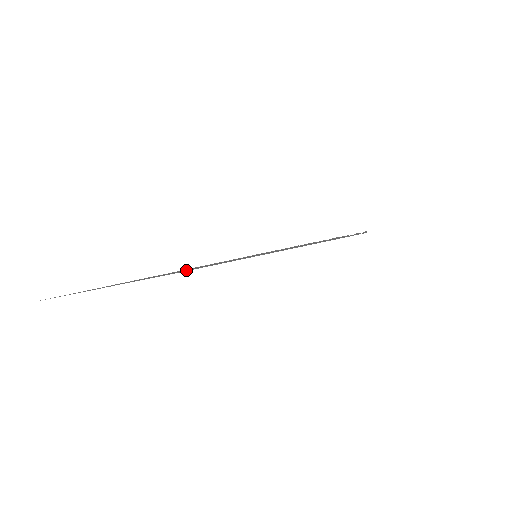
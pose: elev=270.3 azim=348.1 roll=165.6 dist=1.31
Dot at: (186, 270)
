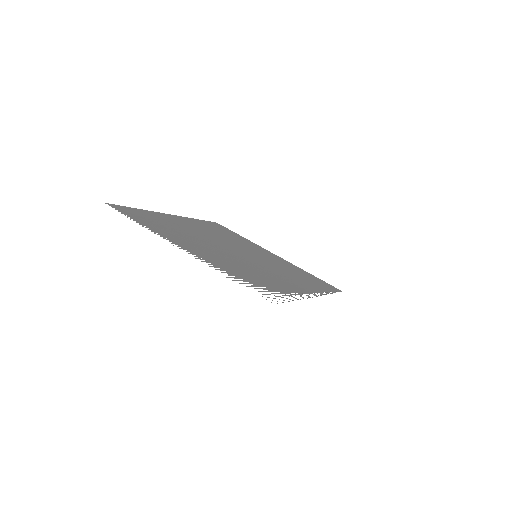
Dot at: (205, 235)
